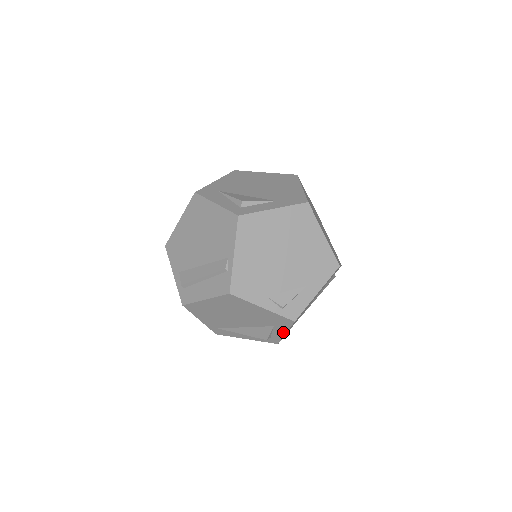
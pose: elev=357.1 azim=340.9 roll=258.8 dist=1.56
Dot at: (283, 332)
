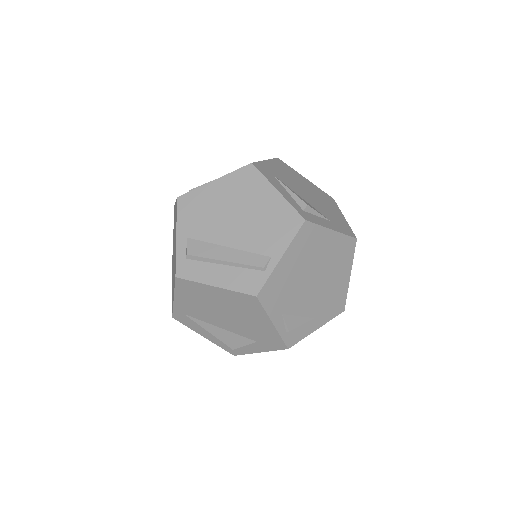
Dot at: (259, 350)
